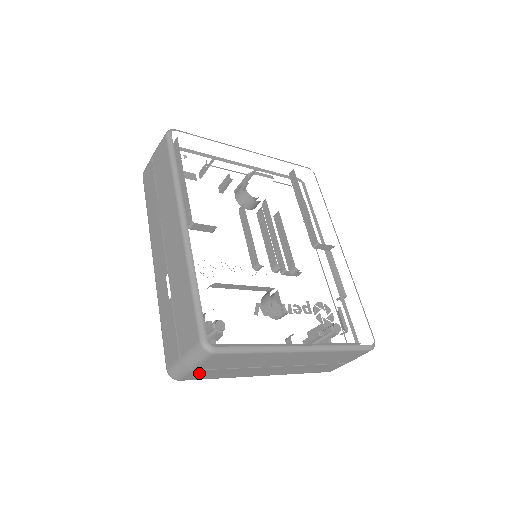
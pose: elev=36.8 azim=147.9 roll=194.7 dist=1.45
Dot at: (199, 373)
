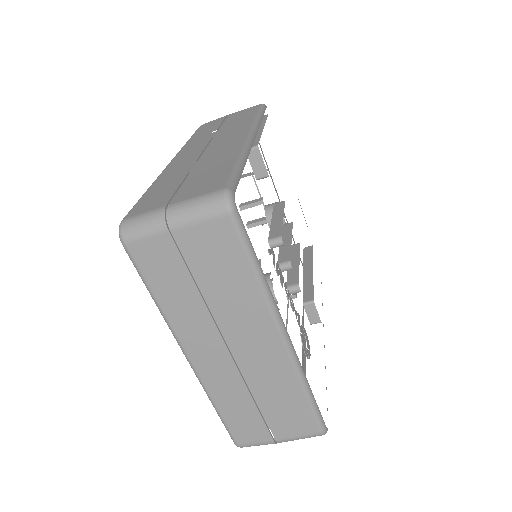
Dot at: (162, 250)
